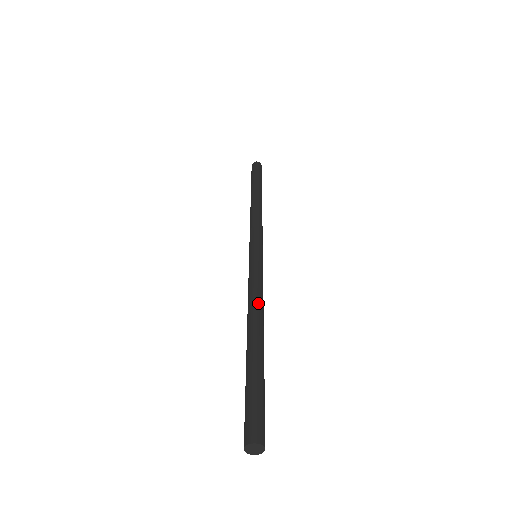
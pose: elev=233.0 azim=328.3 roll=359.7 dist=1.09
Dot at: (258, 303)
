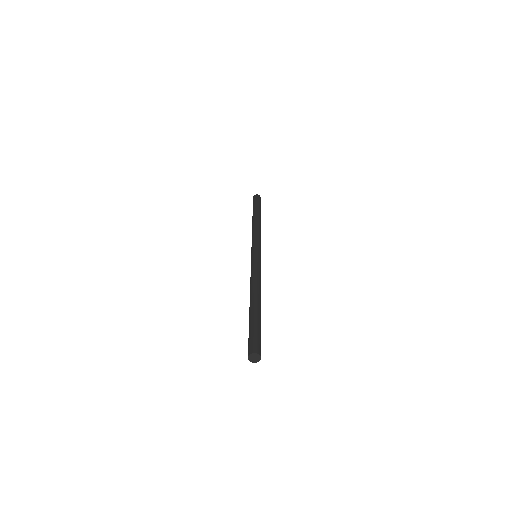
Dot at: (256, 282)
